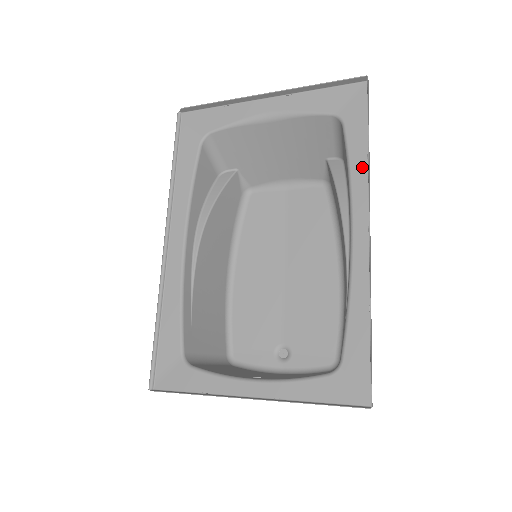
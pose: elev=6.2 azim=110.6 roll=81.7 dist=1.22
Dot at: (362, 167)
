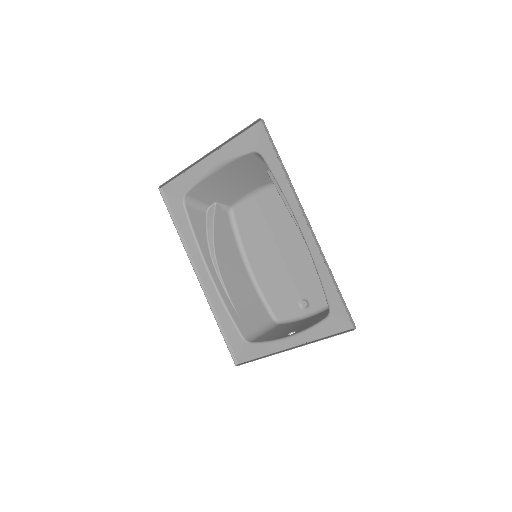
Dot at: (286, 183)
